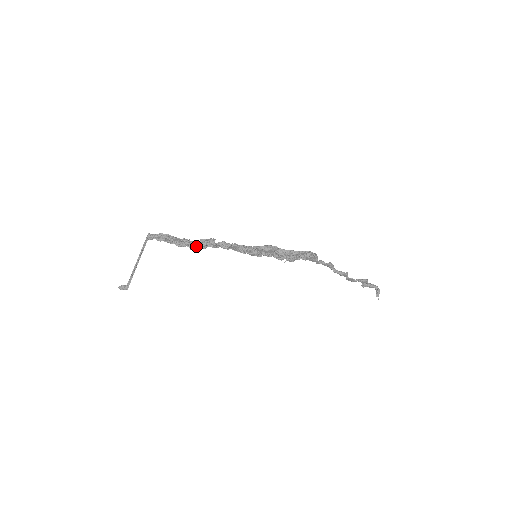
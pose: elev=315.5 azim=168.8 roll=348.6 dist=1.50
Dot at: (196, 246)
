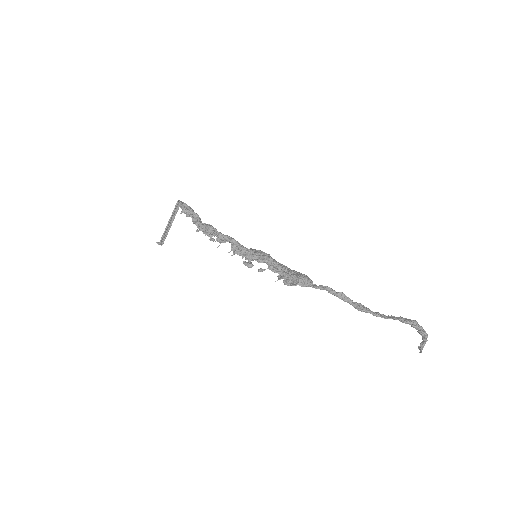
Dot at: occluded
